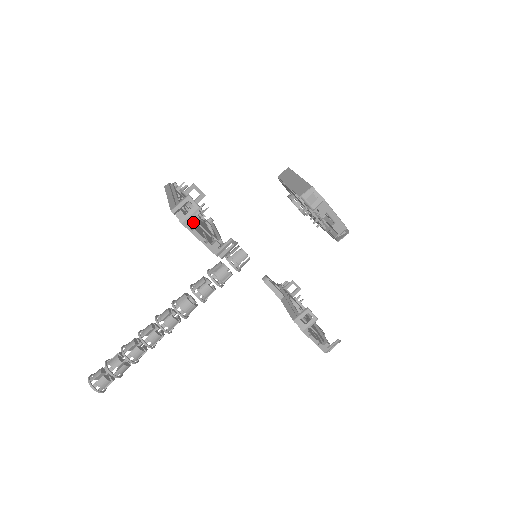
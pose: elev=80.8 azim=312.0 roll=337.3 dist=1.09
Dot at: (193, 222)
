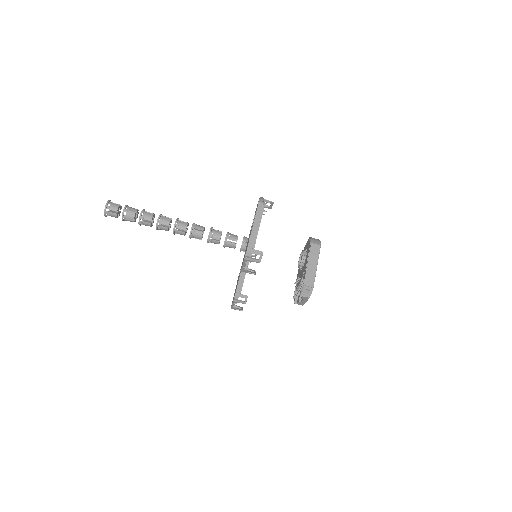
Dot at: occluded
